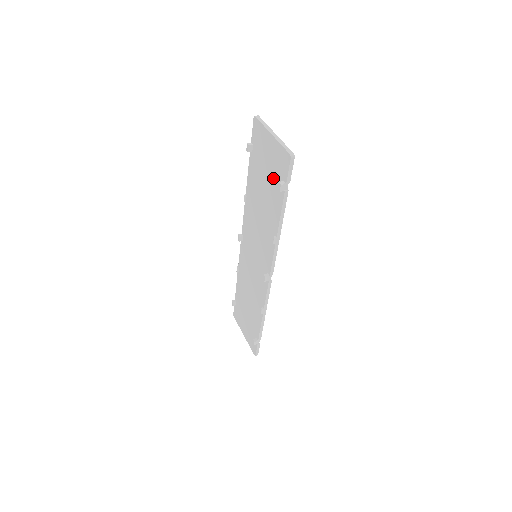
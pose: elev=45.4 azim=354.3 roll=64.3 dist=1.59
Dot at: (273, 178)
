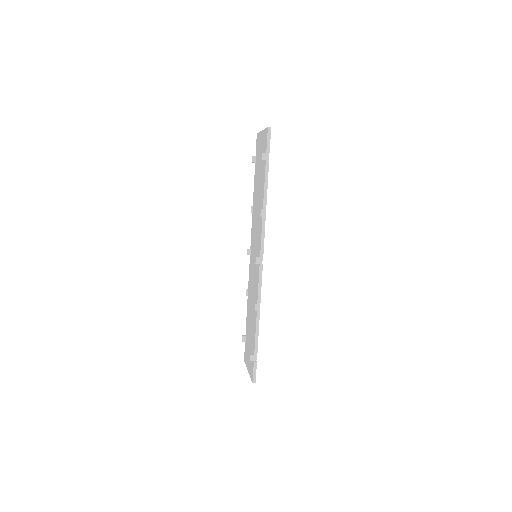
Dot at: (262, 162)
